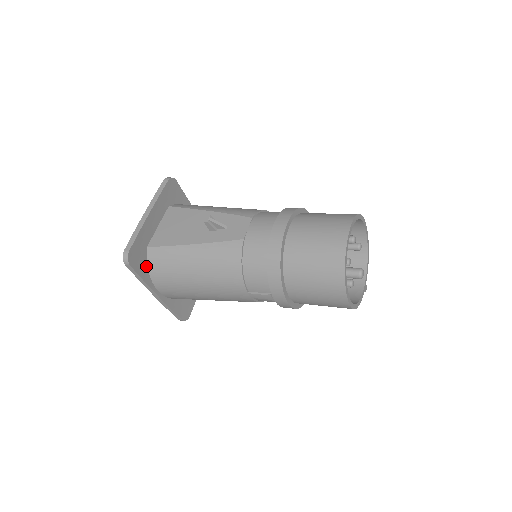
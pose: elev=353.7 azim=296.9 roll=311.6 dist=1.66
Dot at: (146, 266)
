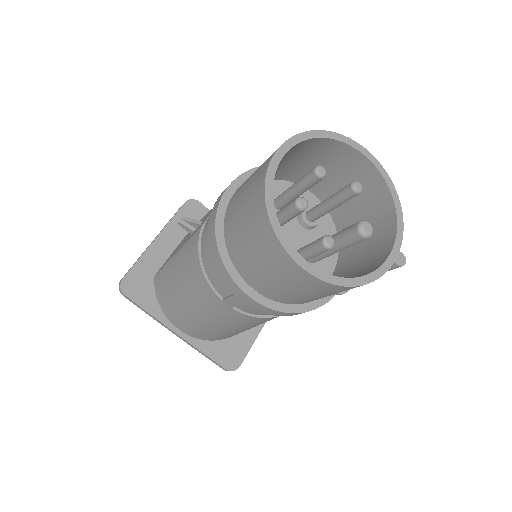
Dot at: (155, 298)
